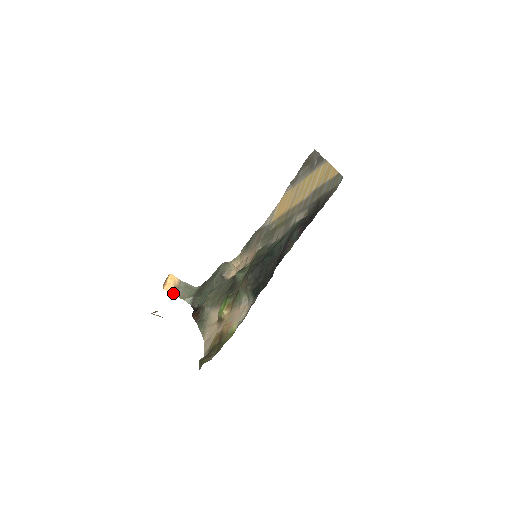
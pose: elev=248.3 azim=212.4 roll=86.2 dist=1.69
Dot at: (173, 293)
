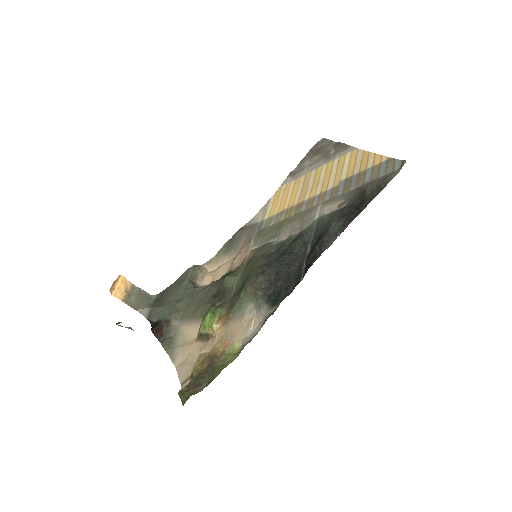
Dot at: (124, 301)
